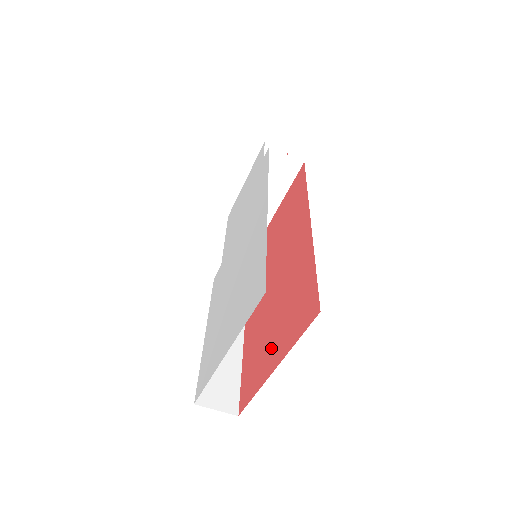
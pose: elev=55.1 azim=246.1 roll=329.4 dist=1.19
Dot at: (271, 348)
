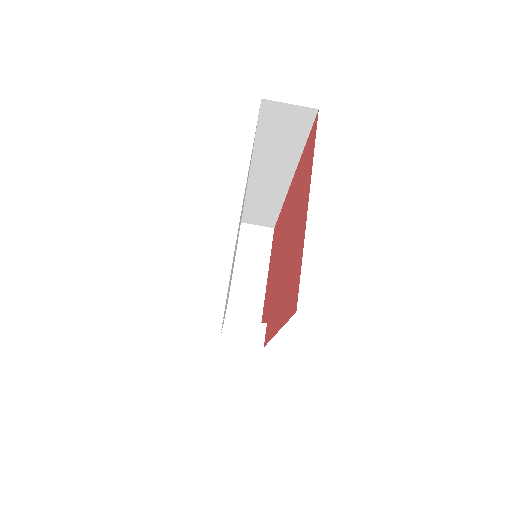
Dot at: (299, 225)
